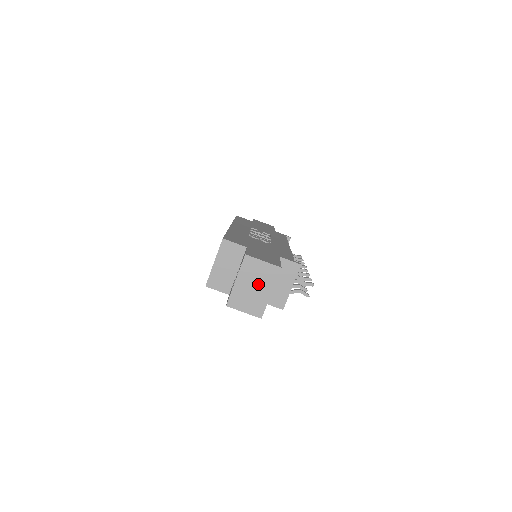
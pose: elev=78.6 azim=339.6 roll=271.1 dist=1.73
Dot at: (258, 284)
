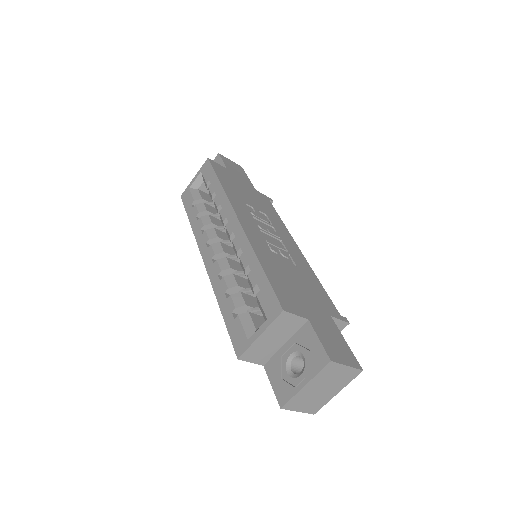
Dot at: (329, 386)
